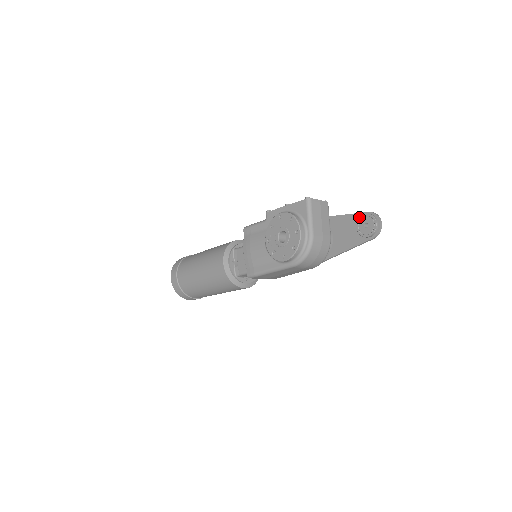
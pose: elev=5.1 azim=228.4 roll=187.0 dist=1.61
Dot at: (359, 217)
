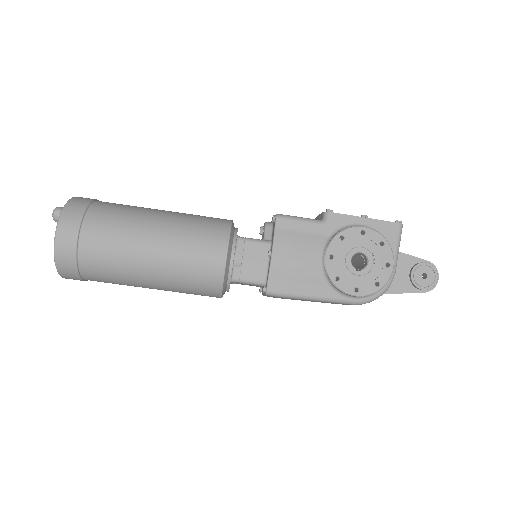
Dot at: (414, 261)
